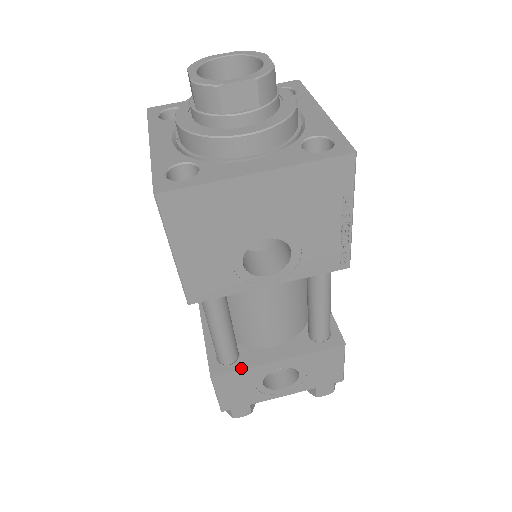
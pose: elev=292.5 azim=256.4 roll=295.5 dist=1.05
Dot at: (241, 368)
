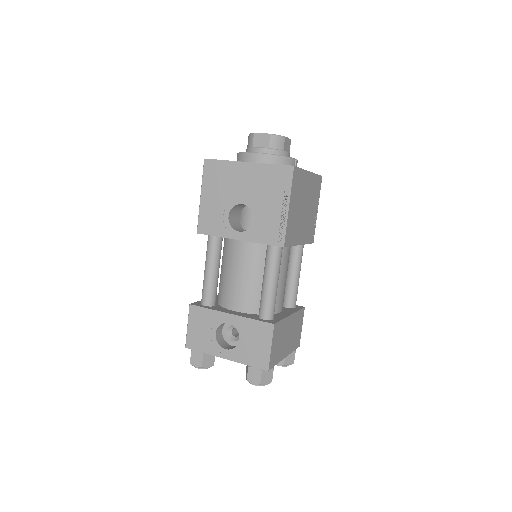
Dot at: (208, 308)
